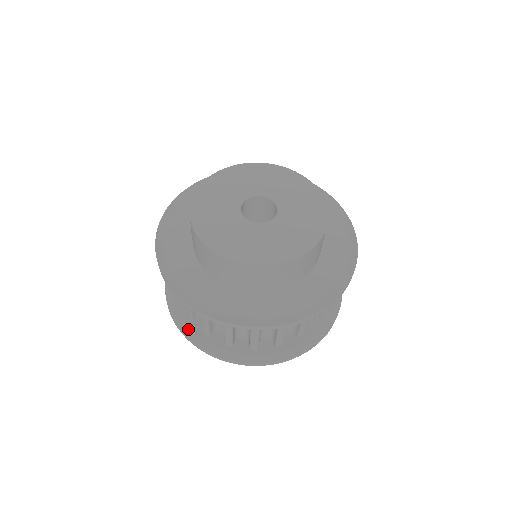
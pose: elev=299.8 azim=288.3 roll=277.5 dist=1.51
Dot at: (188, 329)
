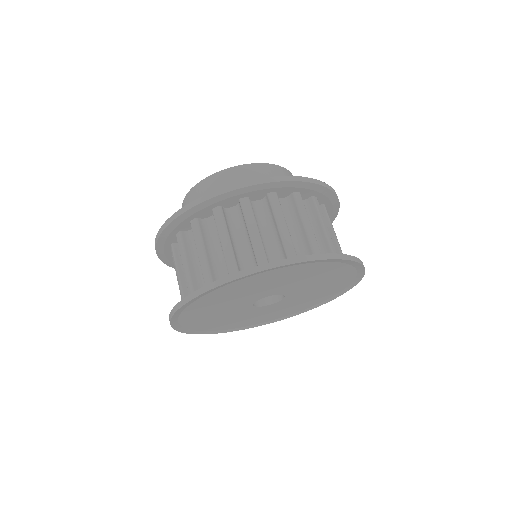
Dot at: occluded
